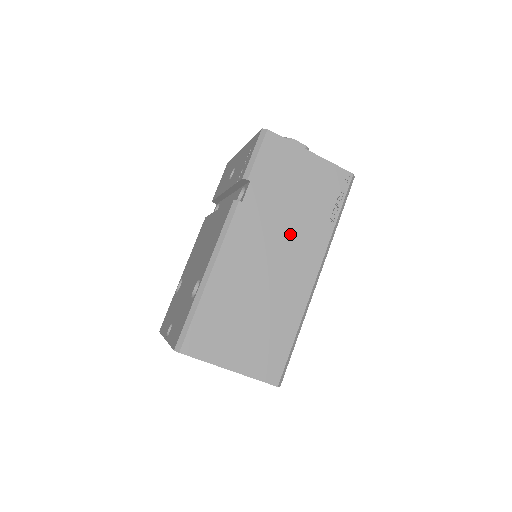
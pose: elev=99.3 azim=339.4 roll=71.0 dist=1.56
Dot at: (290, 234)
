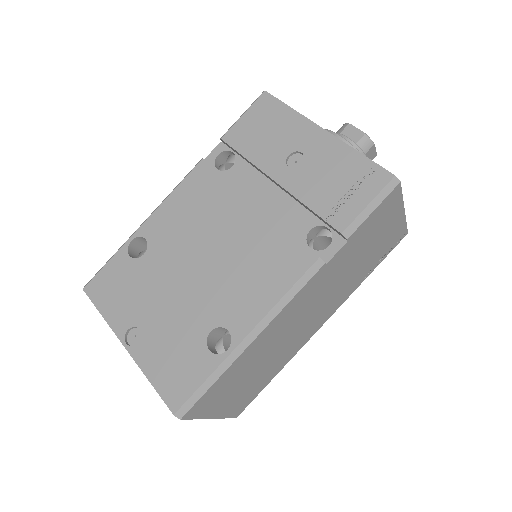
Dot at: (334, 292)
